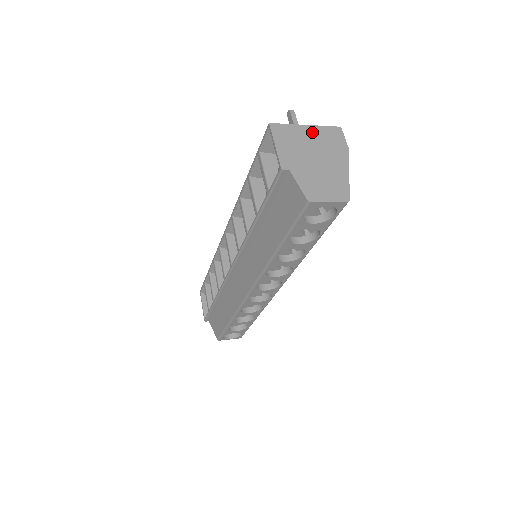
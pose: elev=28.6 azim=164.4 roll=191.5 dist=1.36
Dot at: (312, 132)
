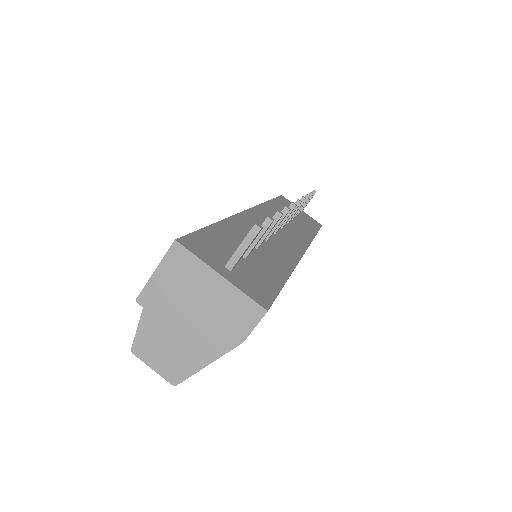
Dot at: (218, 289)
